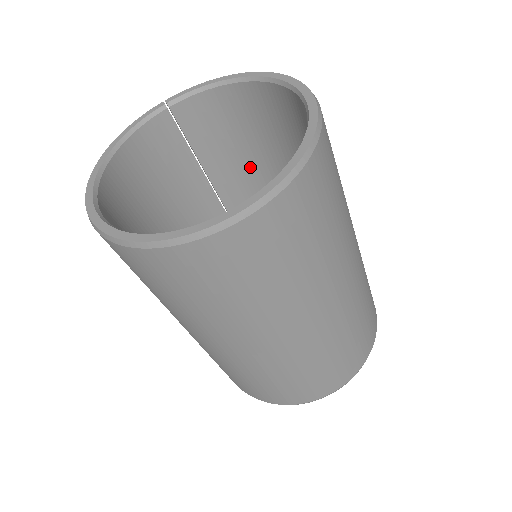
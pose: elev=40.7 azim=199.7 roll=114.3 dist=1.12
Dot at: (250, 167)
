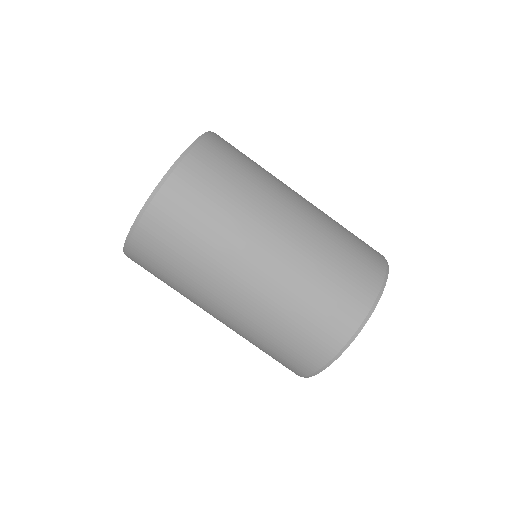
Dot at: occluded
